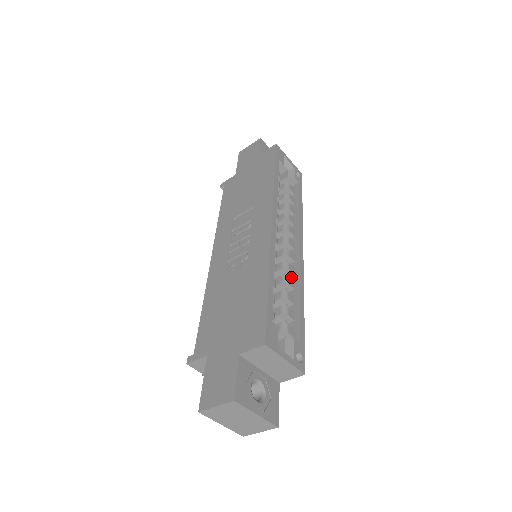
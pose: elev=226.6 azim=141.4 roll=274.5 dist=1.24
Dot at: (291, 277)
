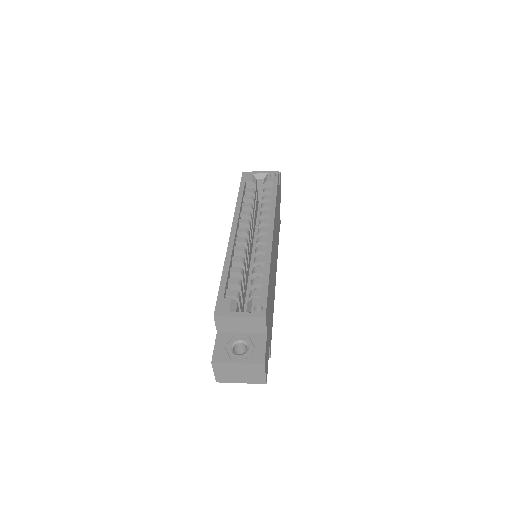
Dot at: occluded
